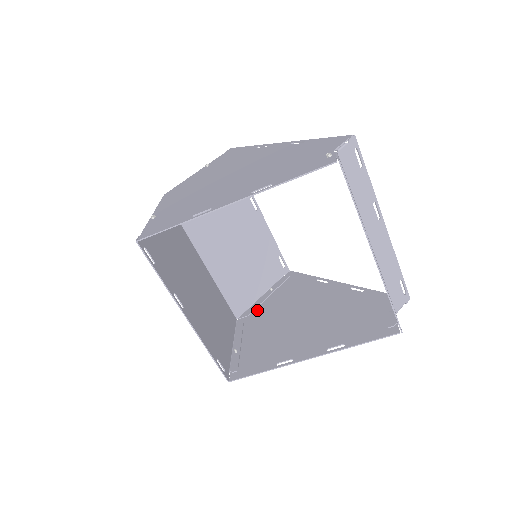
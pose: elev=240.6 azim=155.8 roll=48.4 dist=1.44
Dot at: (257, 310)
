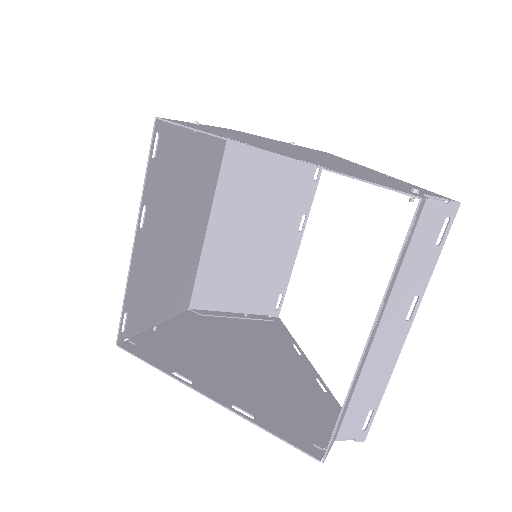
Dot at: (214, 318)
